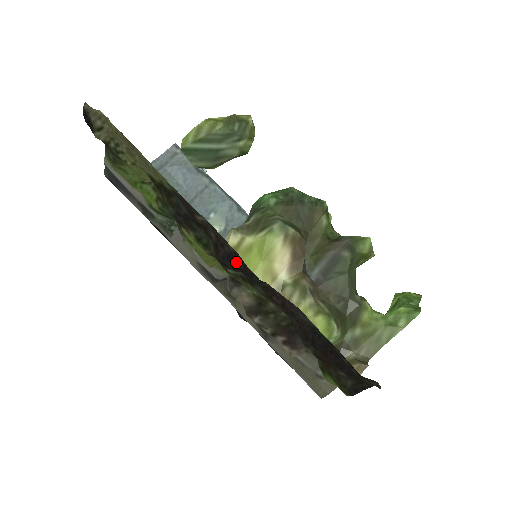
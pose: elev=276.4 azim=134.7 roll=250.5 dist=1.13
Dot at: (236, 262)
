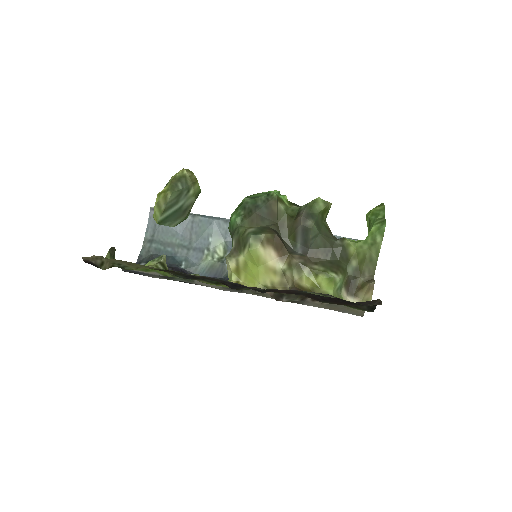
Dot at: (241, 286)
